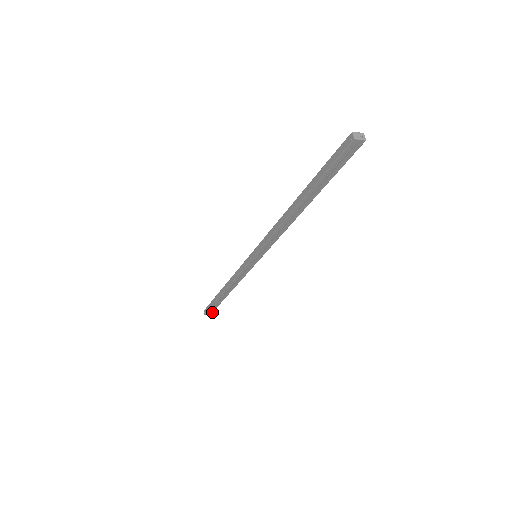
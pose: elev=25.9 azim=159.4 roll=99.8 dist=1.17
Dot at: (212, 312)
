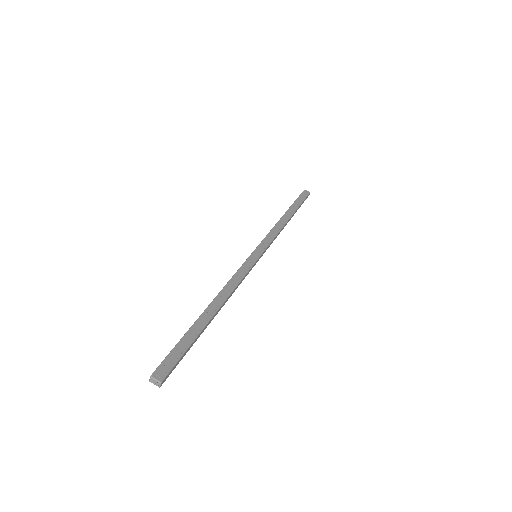
Dot at: (306, 198)
